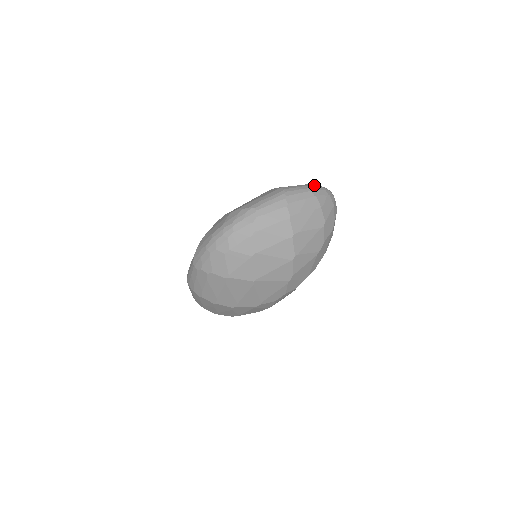
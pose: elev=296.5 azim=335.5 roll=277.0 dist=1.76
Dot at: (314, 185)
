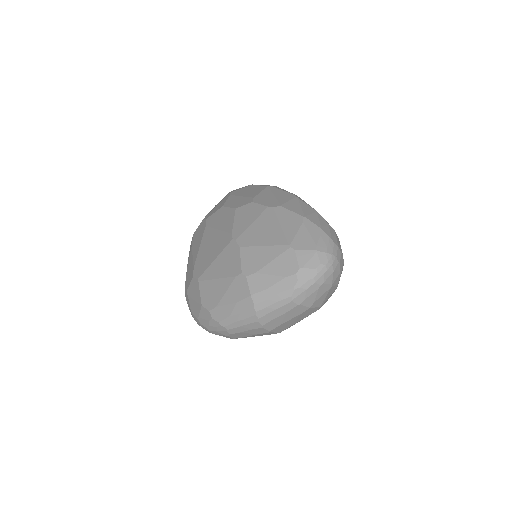
Dot at: (297, 283)
